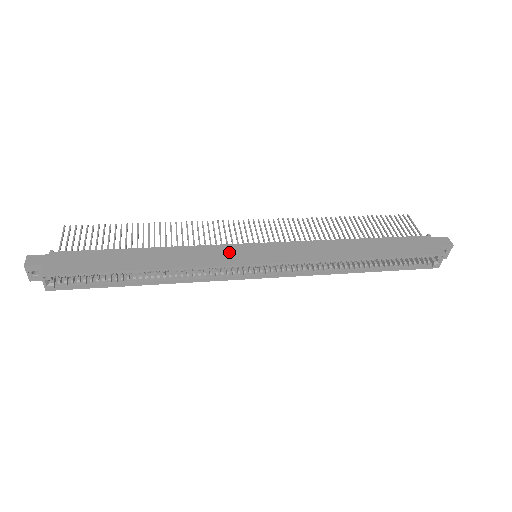
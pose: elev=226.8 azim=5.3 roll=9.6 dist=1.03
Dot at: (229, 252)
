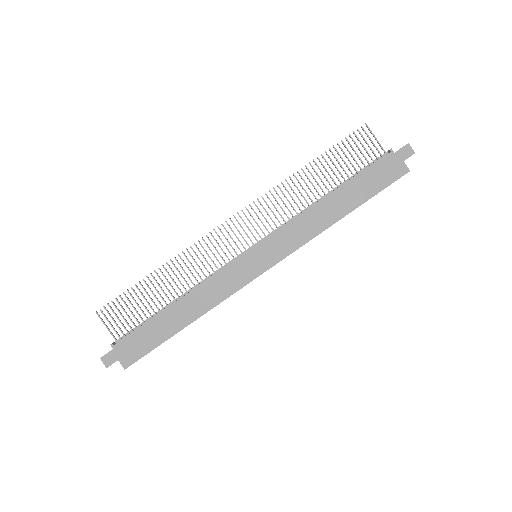
Dot at: (237, 272)
